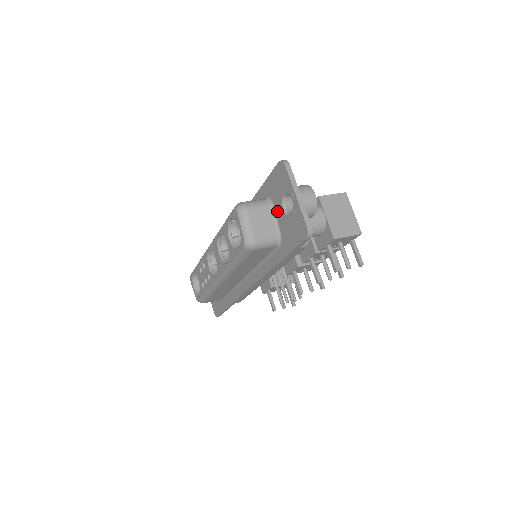
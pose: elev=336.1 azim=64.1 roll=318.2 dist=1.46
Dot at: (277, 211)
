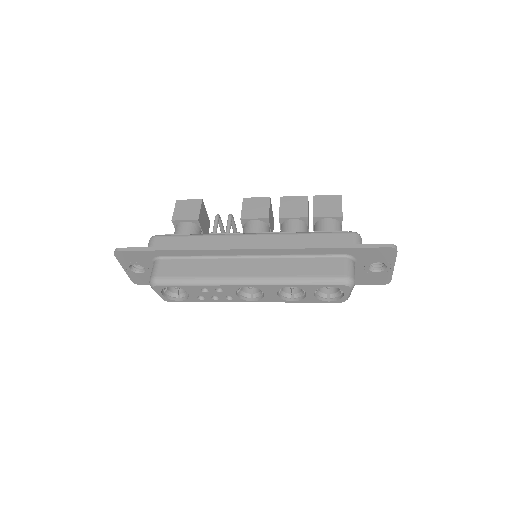
Dot at: (358, 266)
